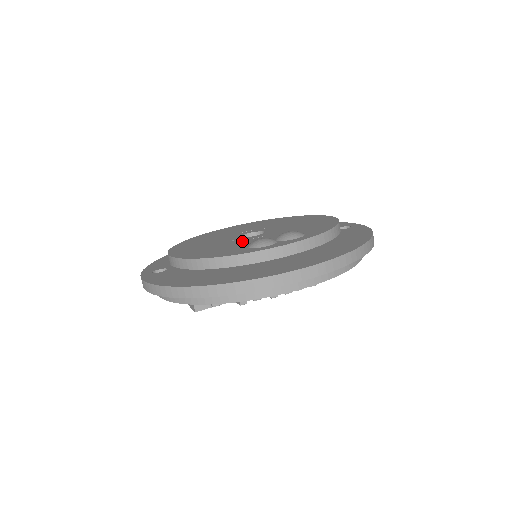
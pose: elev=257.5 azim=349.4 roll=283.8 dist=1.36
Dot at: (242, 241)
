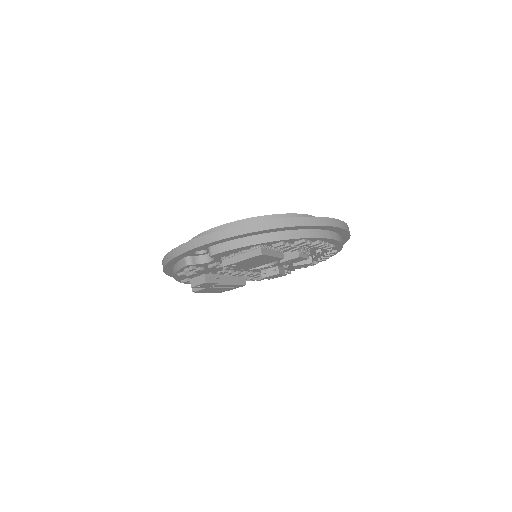
Dot at: occluded
